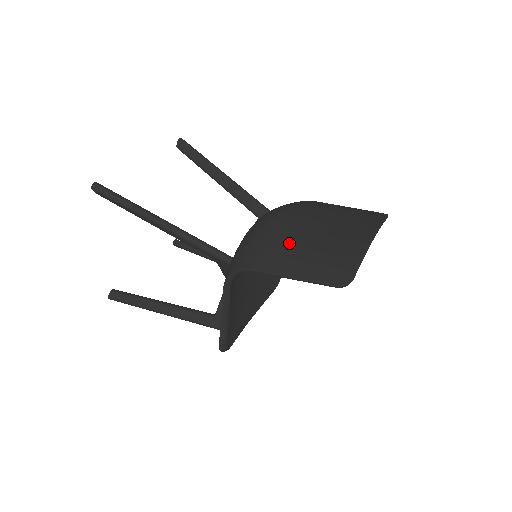
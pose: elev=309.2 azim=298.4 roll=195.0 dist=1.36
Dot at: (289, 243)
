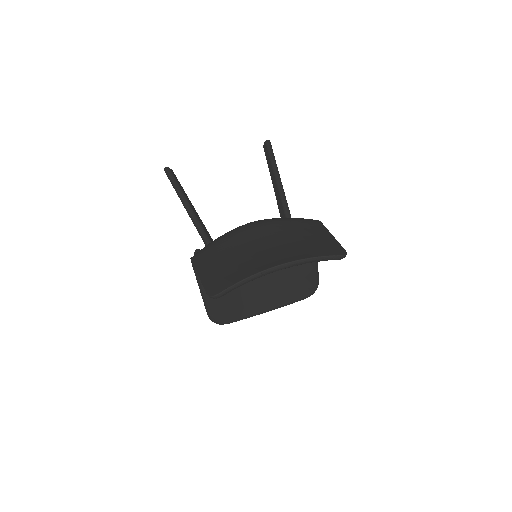
Dot at: (226, 249)
